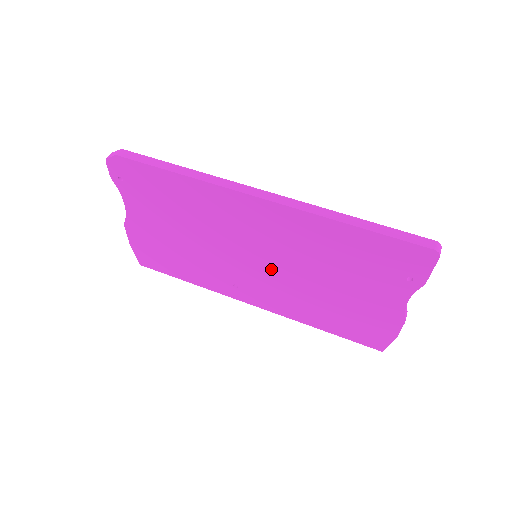
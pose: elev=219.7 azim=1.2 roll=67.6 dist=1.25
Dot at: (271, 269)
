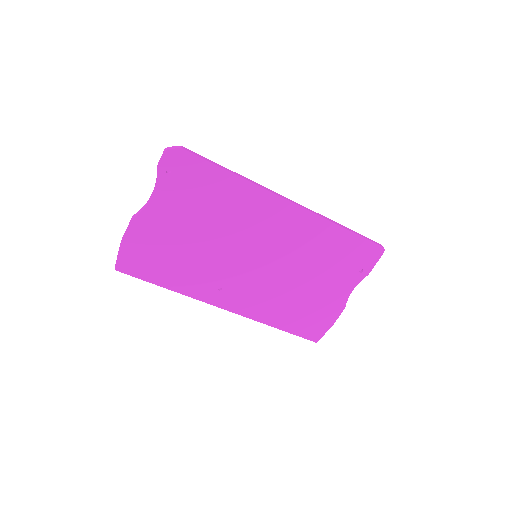
Dot at: (265, 268)
